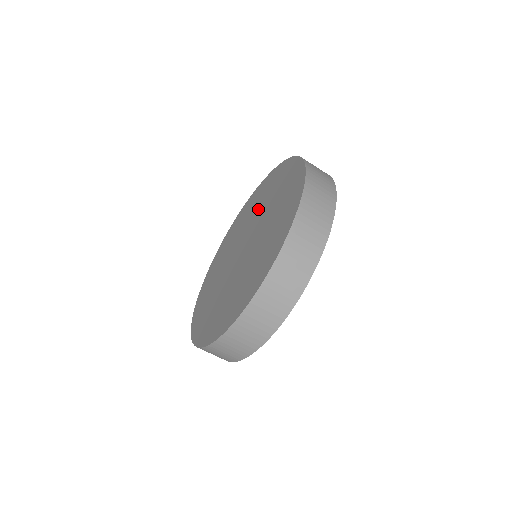
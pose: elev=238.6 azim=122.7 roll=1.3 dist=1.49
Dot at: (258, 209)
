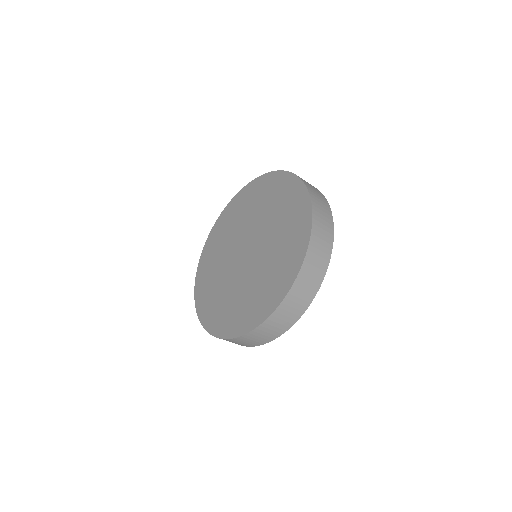
Dot at: (244, 220)
